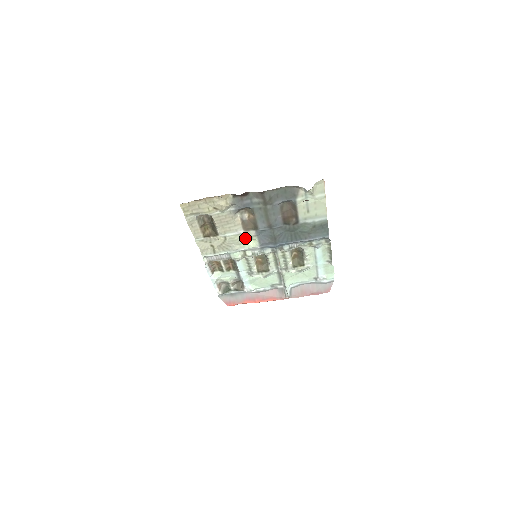
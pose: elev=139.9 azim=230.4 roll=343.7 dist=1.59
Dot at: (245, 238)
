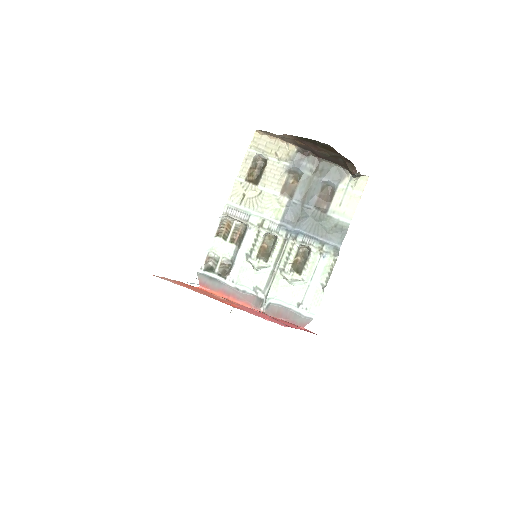
Dot at: (275, 204)
